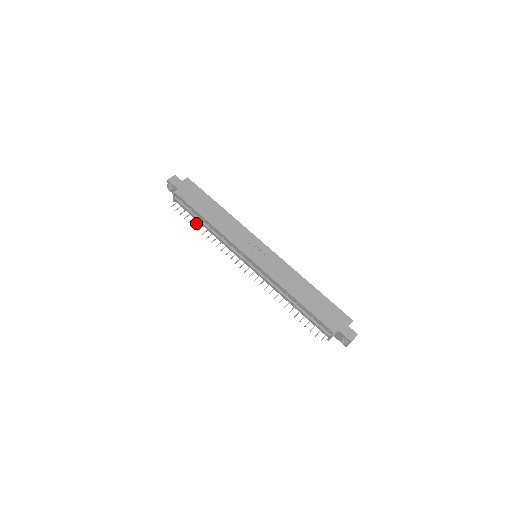
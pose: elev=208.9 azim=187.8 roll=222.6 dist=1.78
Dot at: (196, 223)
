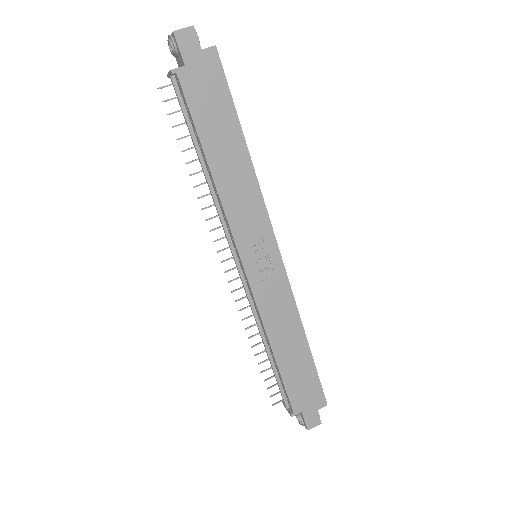
Dot at: (189, 148)
